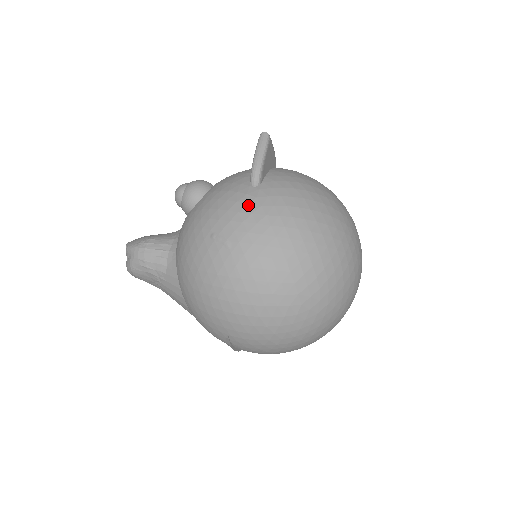
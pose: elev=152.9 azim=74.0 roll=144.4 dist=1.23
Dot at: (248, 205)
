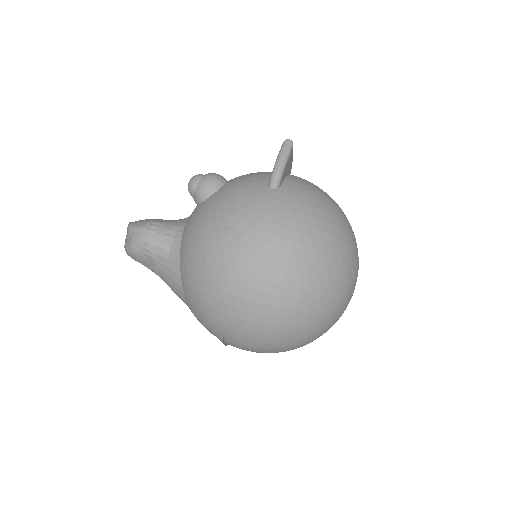
Dot at: (266, 206)
